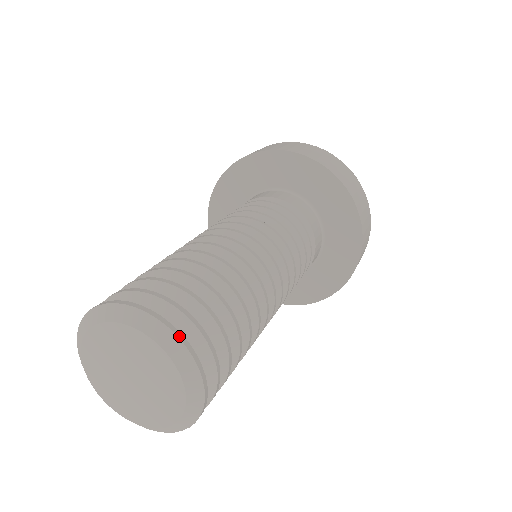
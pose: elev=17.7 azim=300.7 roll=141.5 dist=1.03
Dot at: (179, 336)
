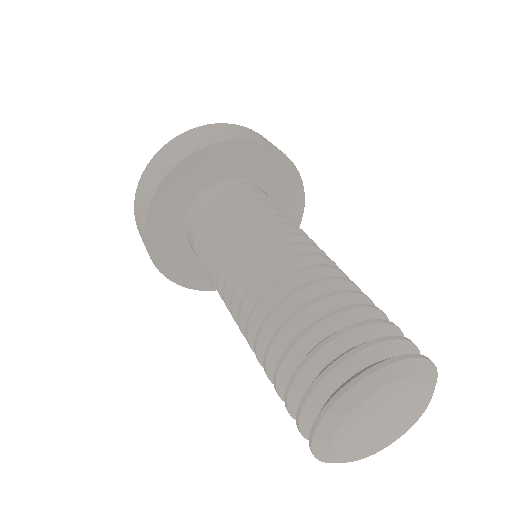
Dot at: (437, 373)
